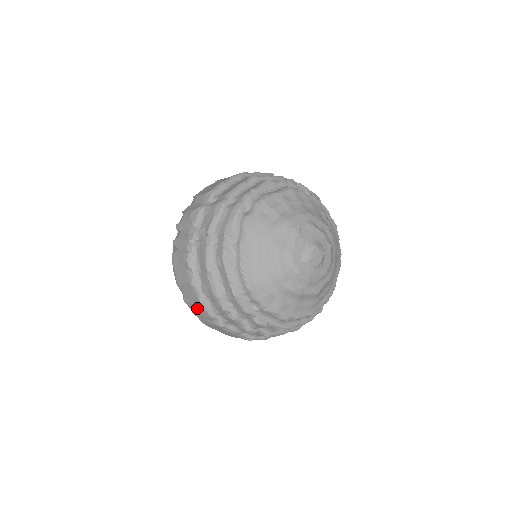
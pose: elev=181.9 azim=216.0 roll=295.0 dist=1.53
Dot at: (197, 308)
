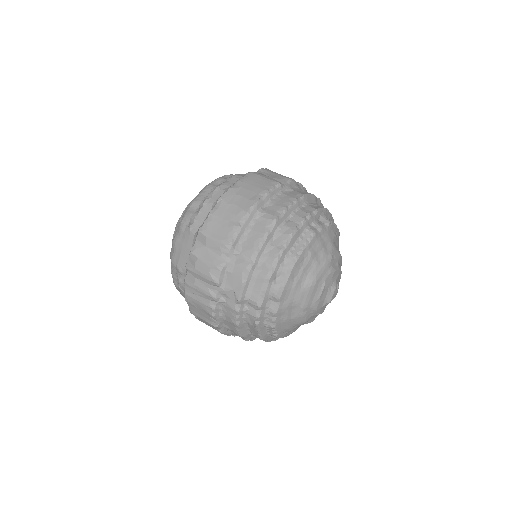
Dot at: (213, 328)
